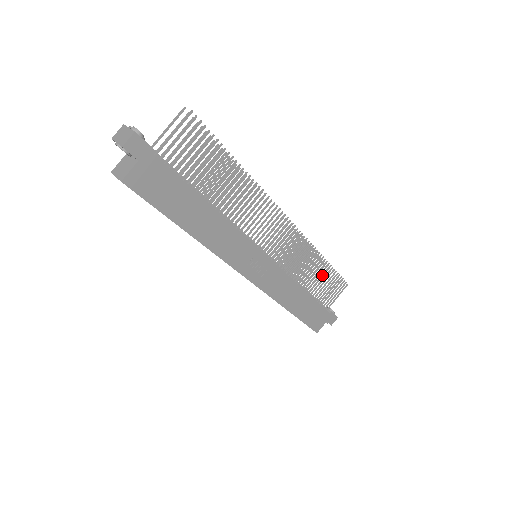
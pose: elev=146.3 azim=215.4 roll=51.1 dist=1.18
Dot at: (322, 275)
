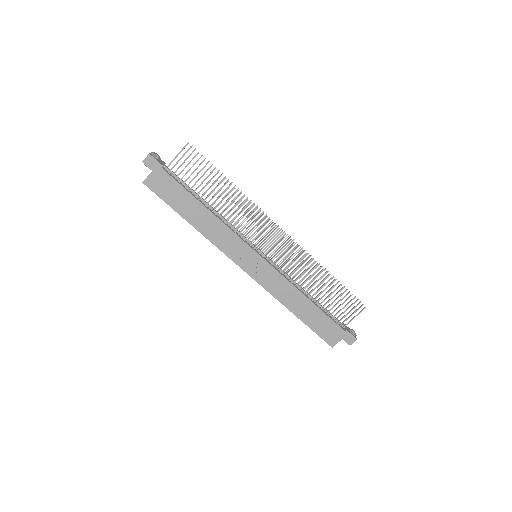
Dot at: (329, 289)
